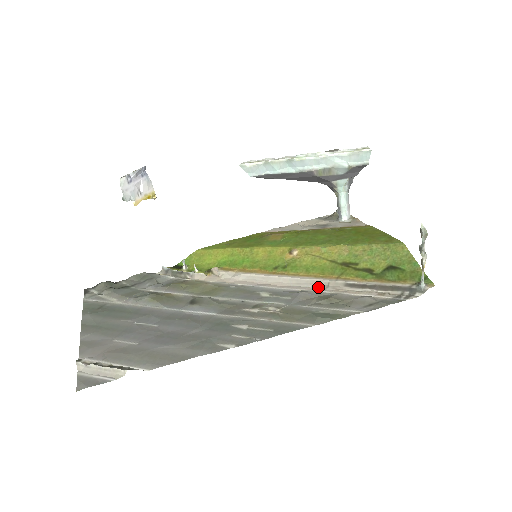
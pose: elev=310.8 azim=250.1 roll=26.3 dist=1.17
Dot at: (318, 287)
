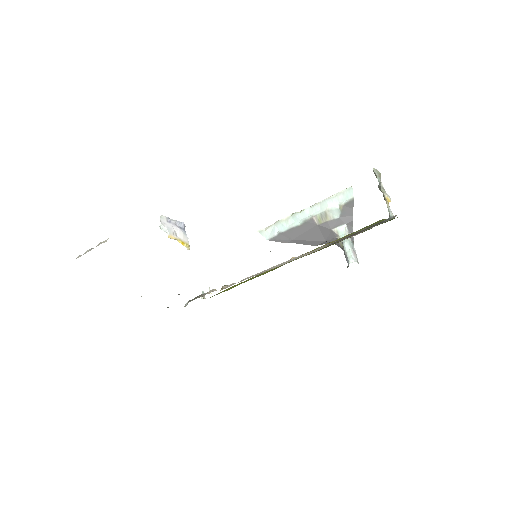
Dot at: (304, 255)
